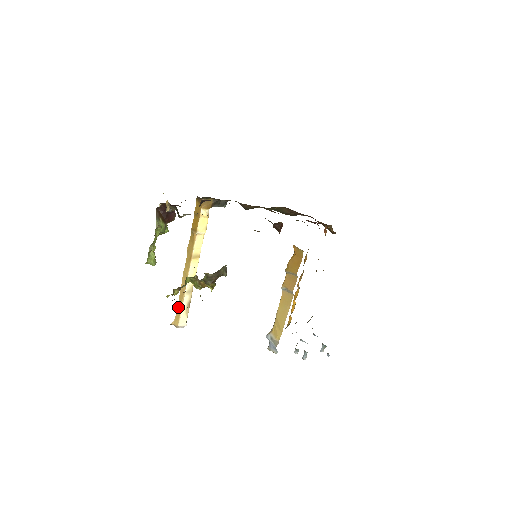
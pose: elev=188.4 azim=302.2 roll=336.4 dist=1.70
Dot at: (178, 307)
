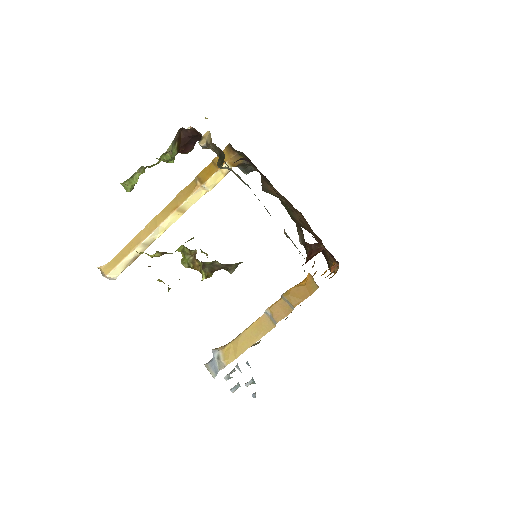
Dot at: (120, 253)
